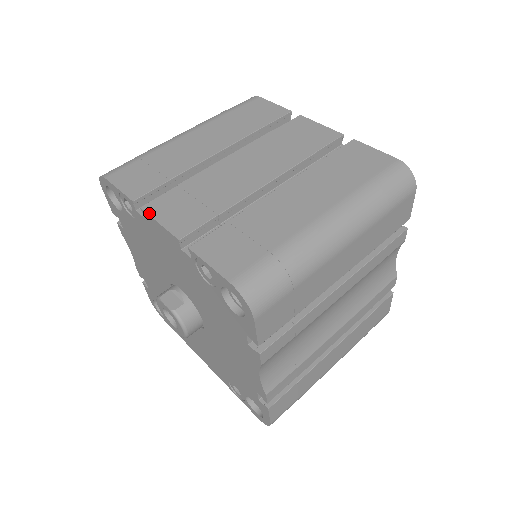
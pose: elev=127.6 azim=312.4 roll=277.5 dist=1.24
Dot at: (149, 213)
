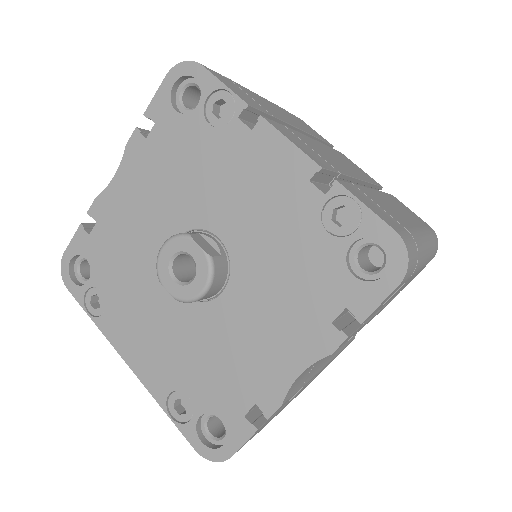
Dot at: (274, 126)
